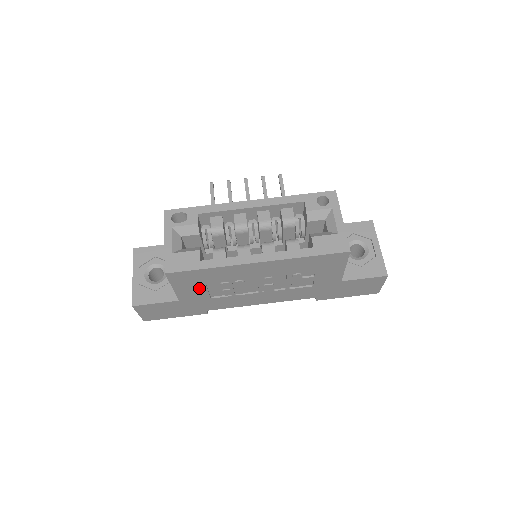
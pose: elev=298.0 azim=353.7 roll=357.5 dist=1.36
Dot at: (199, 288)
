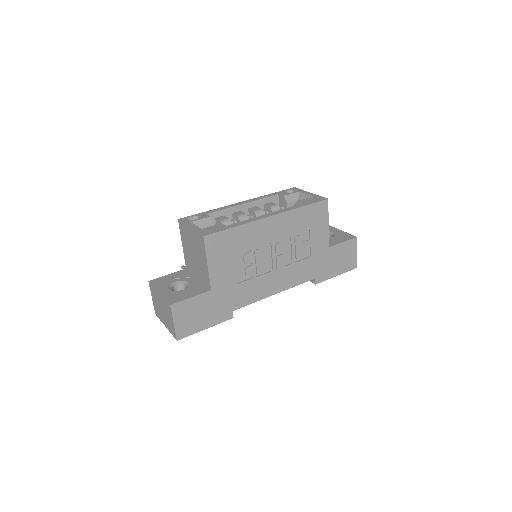
Dot at: (228, 264)
